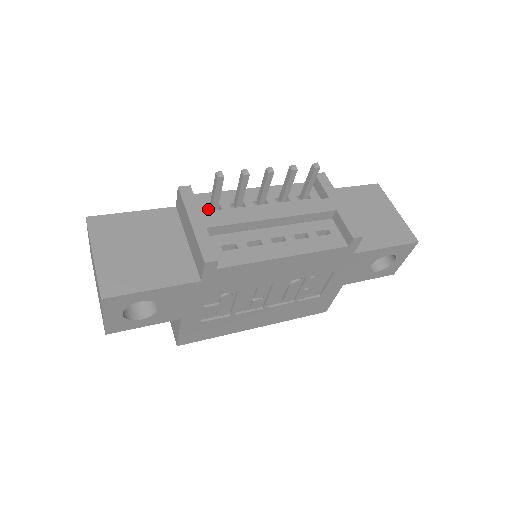
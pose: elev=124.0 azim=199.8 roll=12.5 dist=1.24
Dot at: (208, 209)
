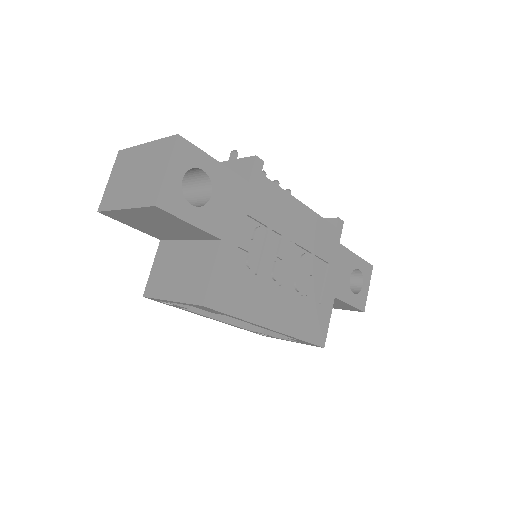
Dot at: occluded
